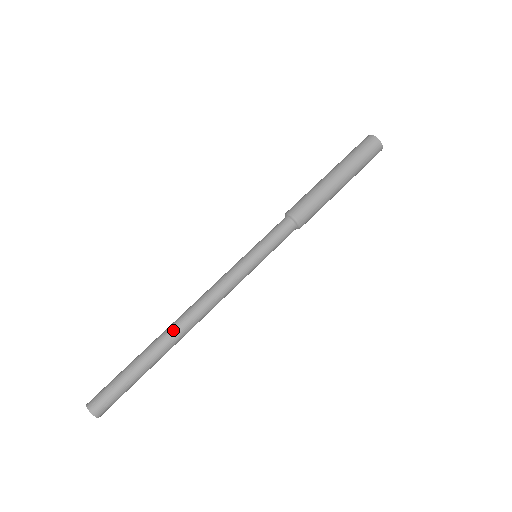
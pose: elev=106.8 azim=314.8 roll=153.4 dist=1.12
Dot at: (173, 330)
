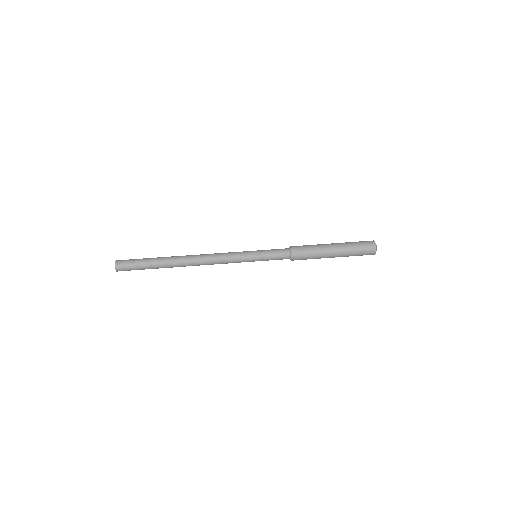
Dot at: (184, 261)
